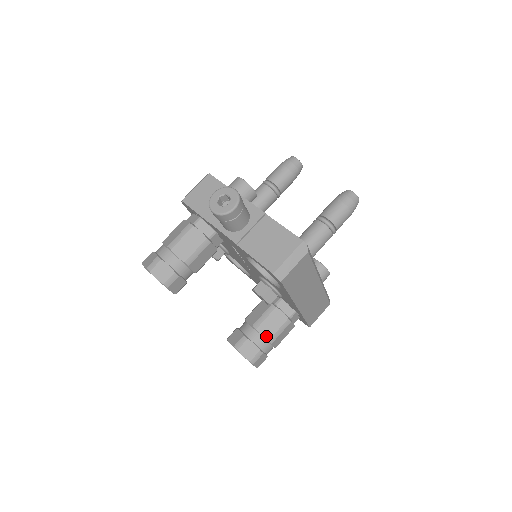
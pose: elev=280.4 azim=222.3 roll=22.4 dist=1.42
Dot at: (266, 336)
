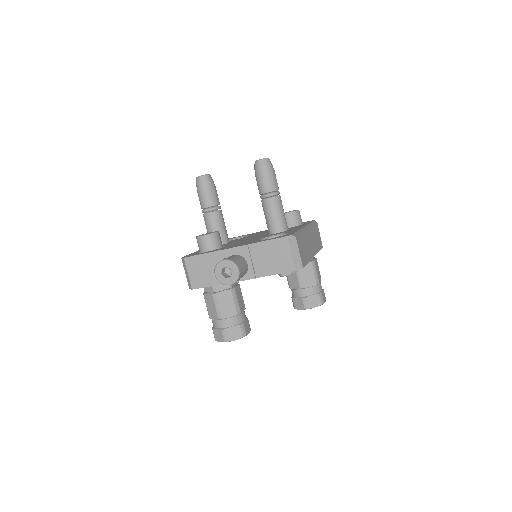
Dot at: (313, 284)
